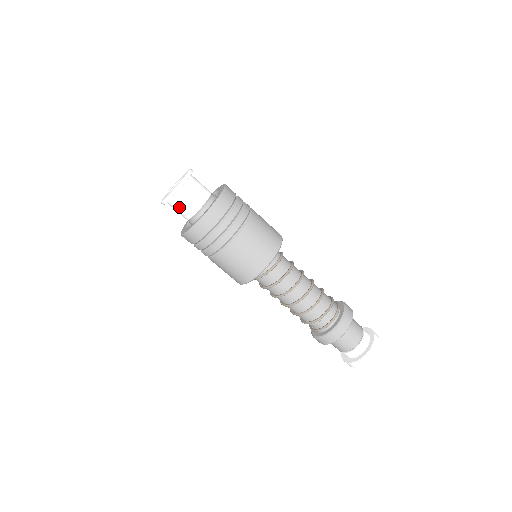
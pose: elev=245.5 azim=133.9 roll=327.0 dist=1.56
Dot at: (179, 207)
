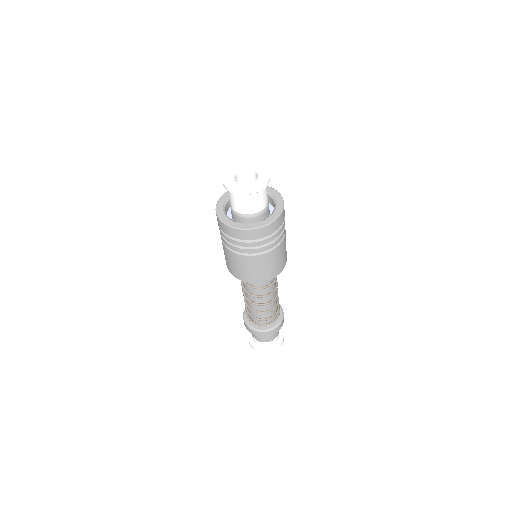
Dot at: (231, 197)
